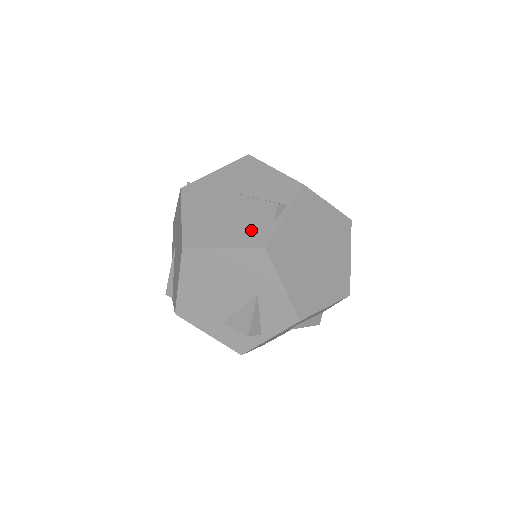
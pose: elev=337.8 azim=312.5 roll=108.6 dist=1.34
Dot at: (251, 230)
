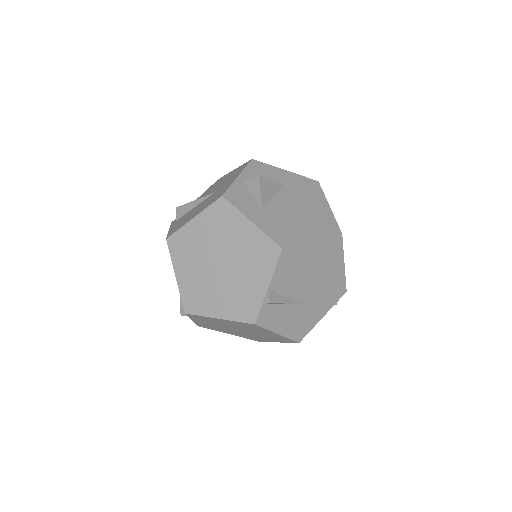
Dot at: occluded
